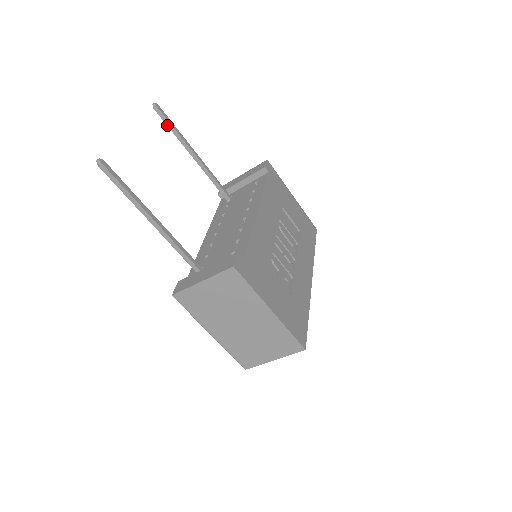
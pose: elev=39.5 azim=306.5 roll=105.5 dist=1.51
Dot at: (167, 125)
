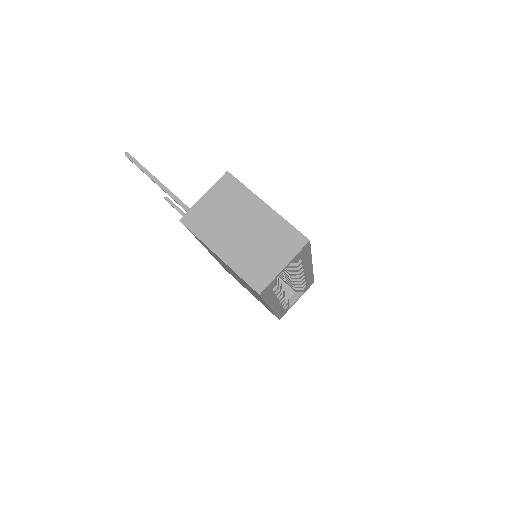
Dot at: (175, 208)
